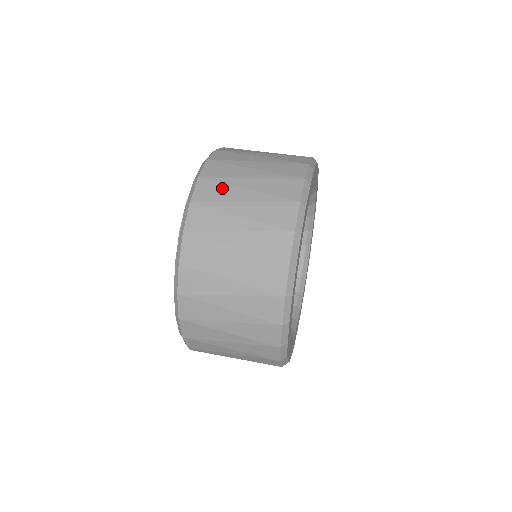
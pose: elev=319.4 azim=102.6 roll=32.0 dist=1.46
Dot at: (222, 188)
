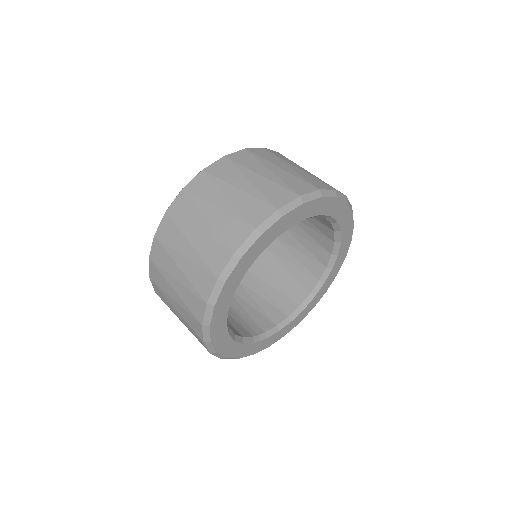
Dot at: (175, 233)
